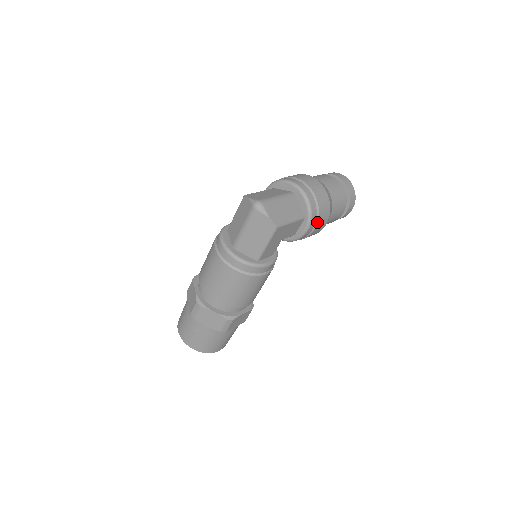
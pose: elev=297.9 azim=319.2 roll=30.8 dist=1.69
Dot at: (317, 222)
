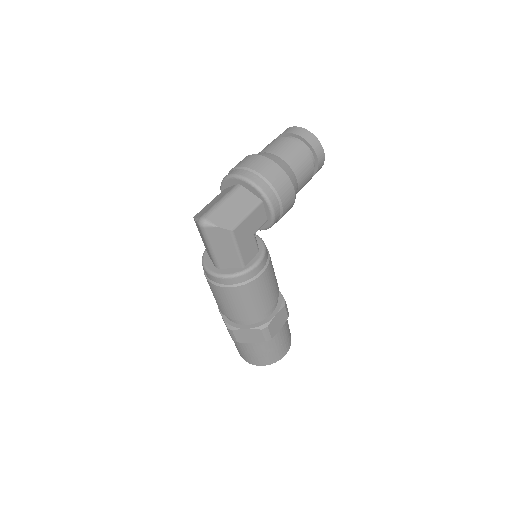
Dot at: (278, 196)
